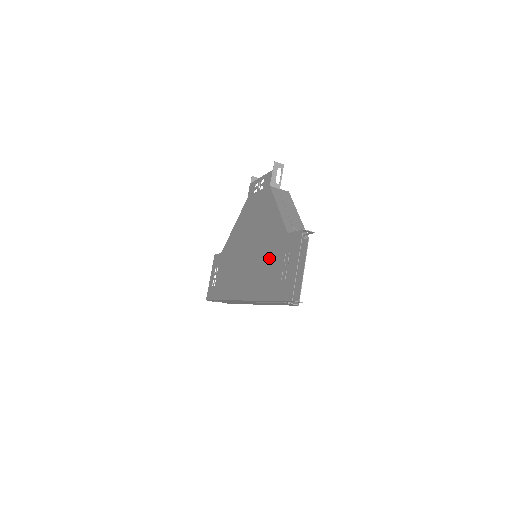
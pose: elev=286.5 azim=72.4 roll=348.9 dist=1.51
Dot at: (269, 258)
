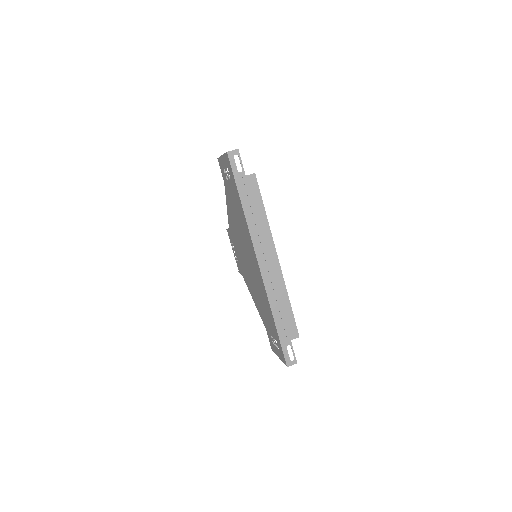
Dot at: (235, 209)
